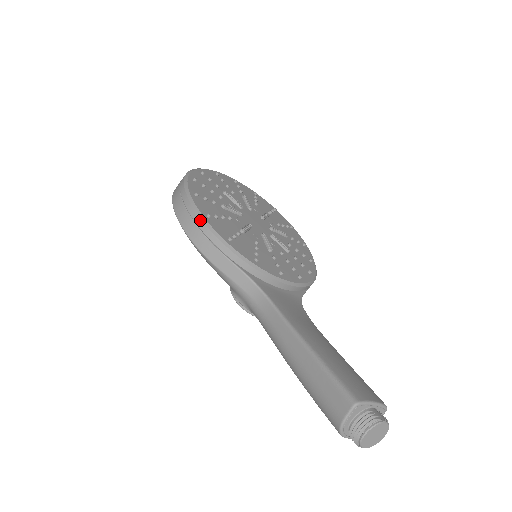
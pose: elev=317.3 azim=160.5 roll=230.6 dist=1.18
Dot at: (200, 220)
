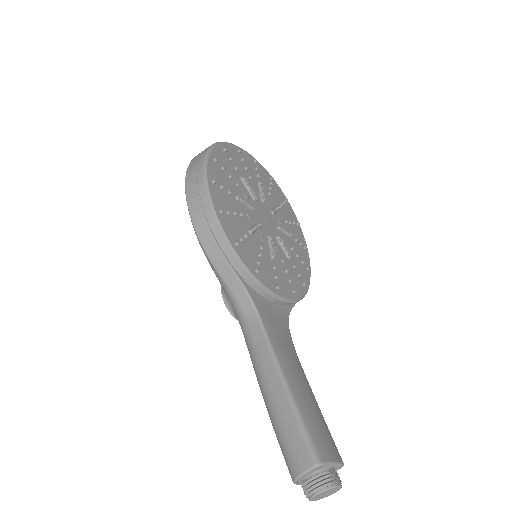
Dot at: (211, 215)
